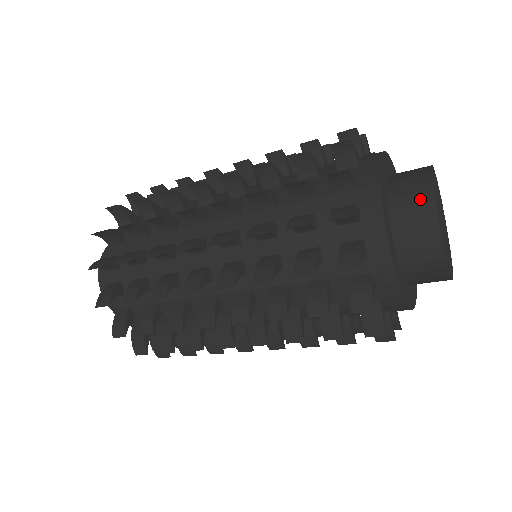
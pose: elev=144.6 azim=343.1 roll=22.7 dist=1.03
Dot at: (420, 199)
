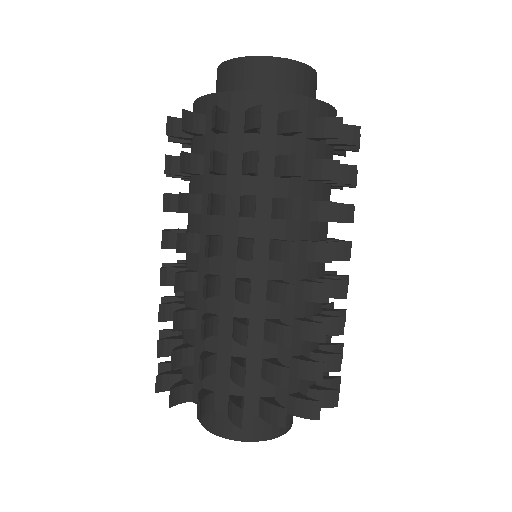
Dot at: occluded
